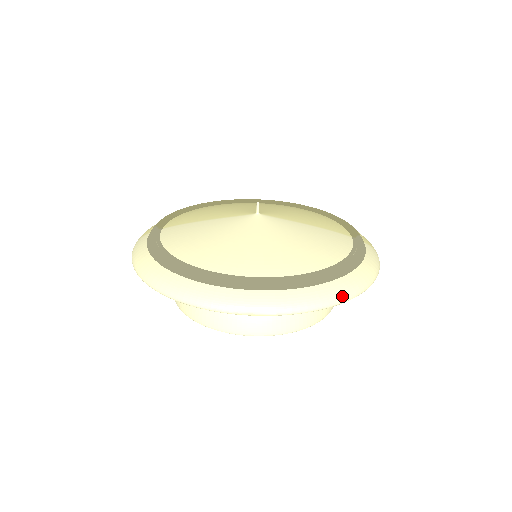
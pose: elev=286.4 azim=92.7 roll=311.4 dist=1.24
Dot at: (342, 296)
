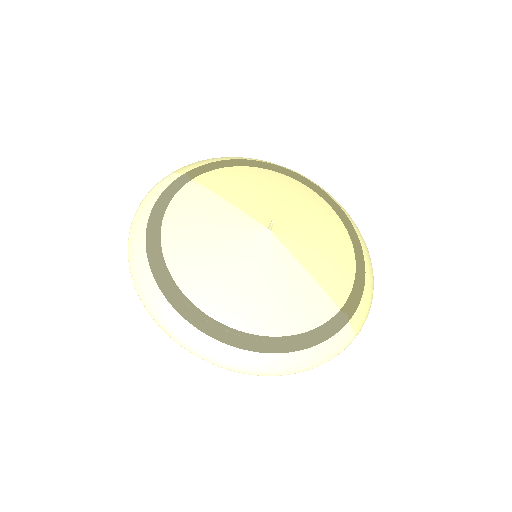
Dot at: (251, 370)
